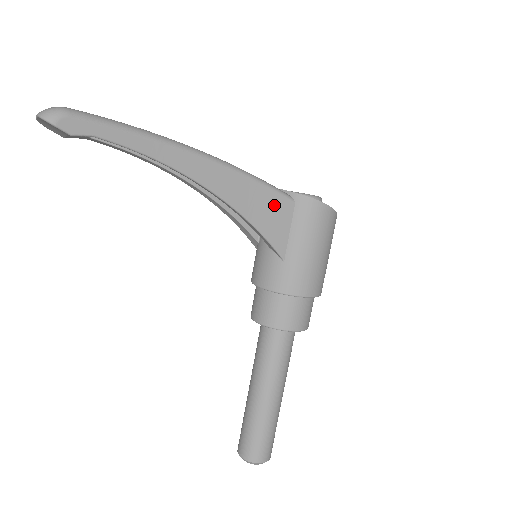
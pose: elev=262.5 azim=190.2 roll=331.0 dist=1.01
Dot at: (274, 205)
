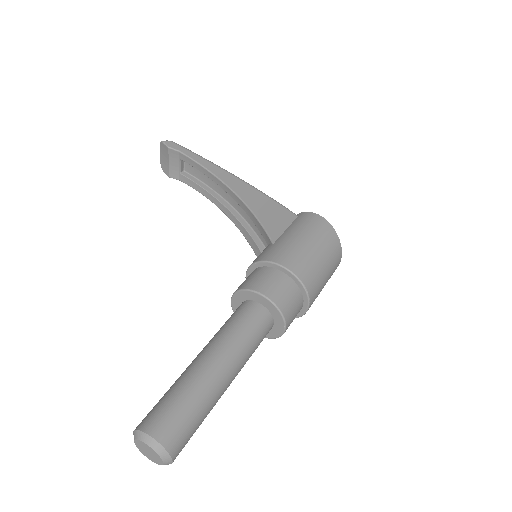
Dot at: (279, 212)
